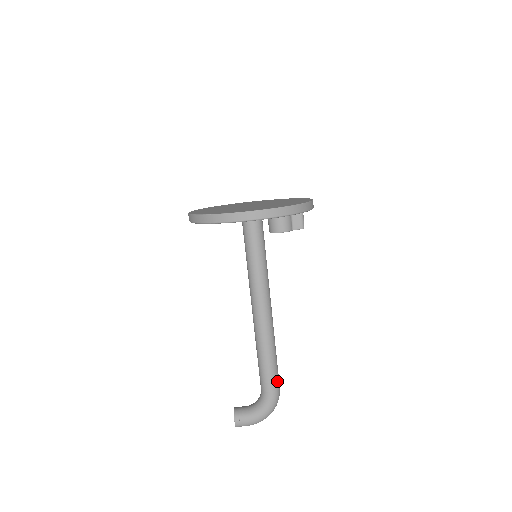
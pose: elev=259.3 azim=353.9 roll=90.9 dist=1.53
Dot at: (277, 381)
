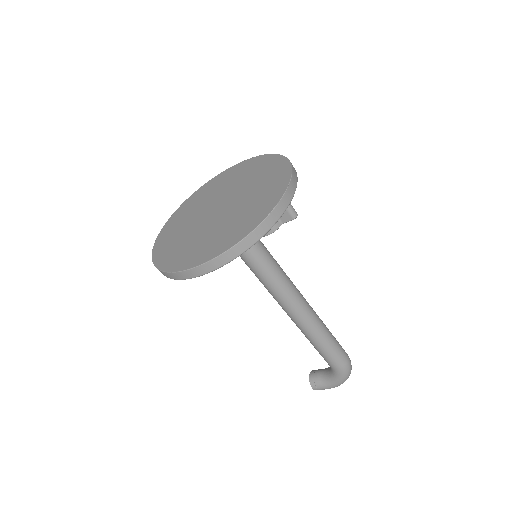
Dot at: (340, 357)
